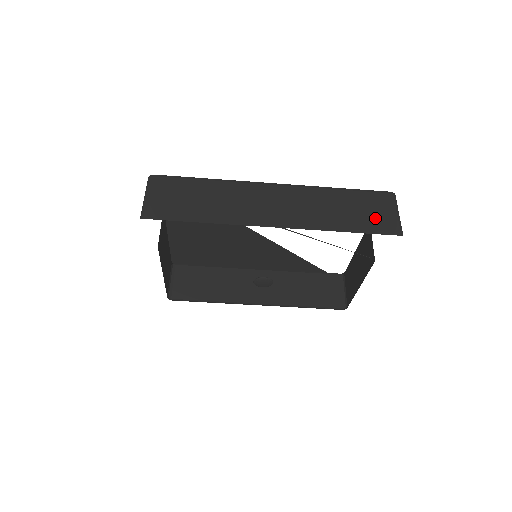
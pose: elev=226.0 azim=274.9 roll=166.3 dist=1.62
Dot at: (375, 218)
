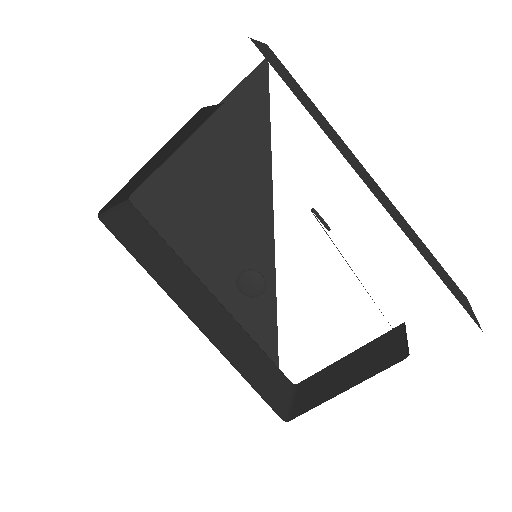
Dot at: (458, 295)
